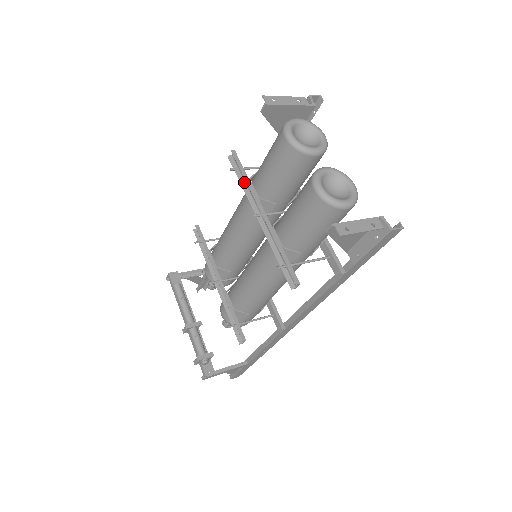
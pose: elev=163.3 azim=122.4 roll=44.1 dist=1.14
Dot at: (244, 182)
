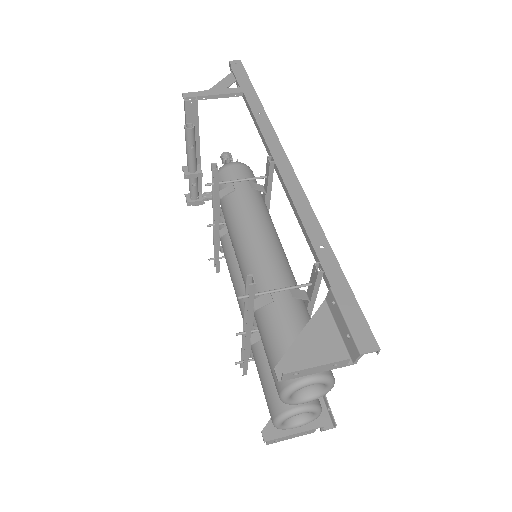
Dot at: occluded
